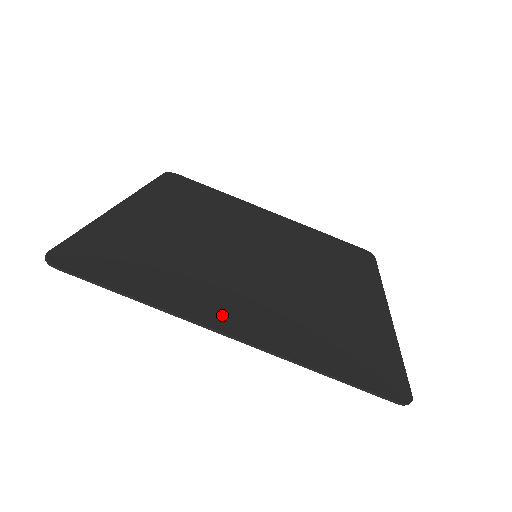
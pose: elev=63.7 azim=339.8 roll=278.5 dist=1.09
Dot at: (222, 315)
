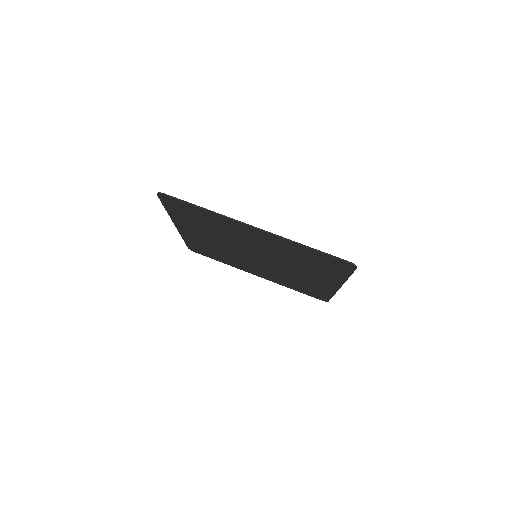
Dot at: (248, 229)
